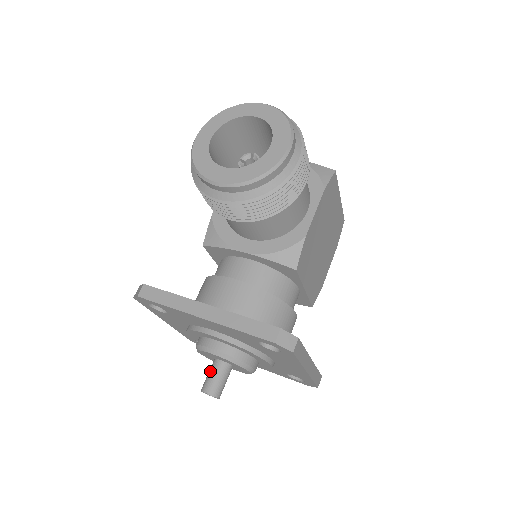
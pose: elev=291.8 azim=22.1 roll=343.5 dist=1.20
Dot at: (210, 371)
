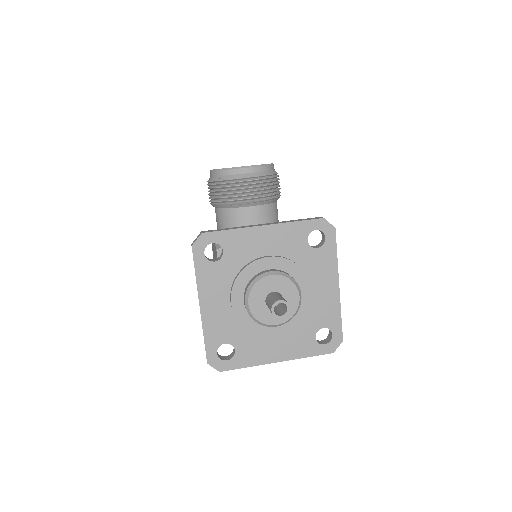
Dot at: (270, 297)
